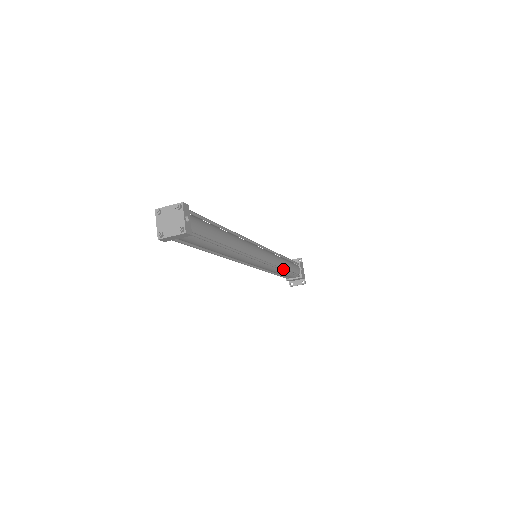
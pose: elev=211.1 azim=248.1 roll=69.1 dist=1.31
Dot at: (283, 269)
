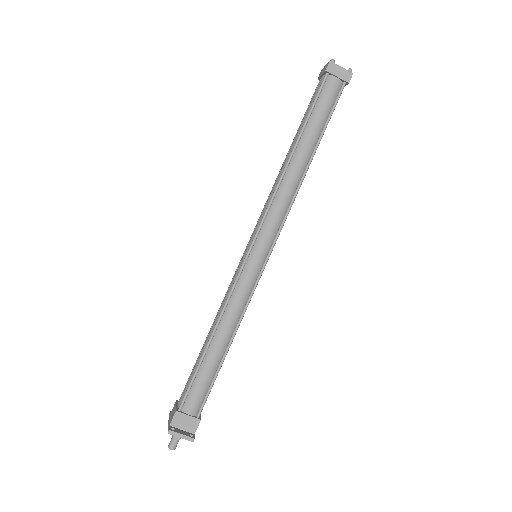
Dot at: (236, 331)
